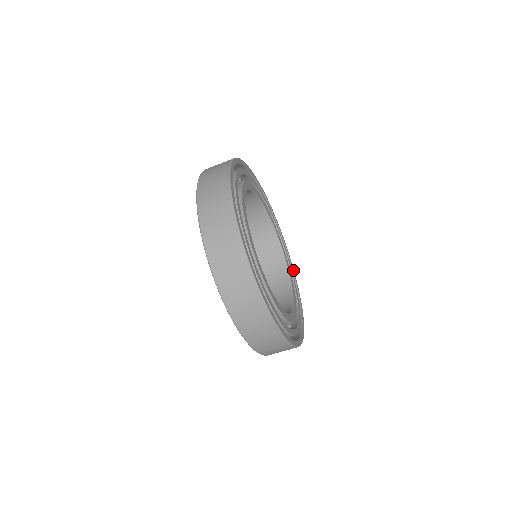
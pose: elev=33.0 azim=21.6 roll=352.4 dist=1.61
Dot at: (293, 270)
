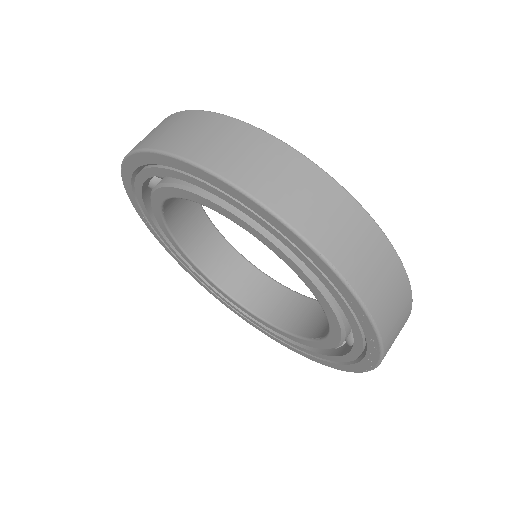
Dot at: occluded
